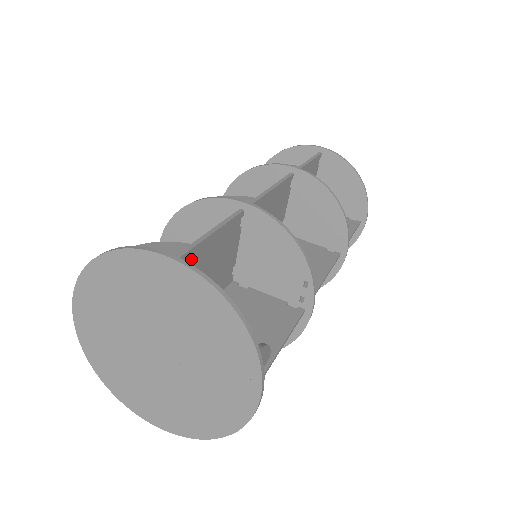
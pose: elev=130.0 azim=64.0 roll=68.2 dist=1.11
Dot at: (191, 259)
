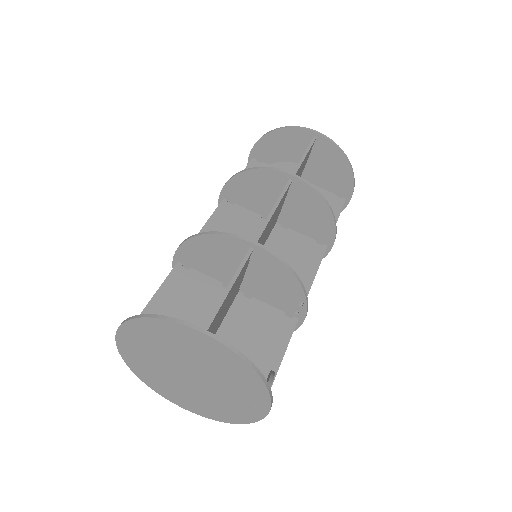
Dot at: (216, 316)
